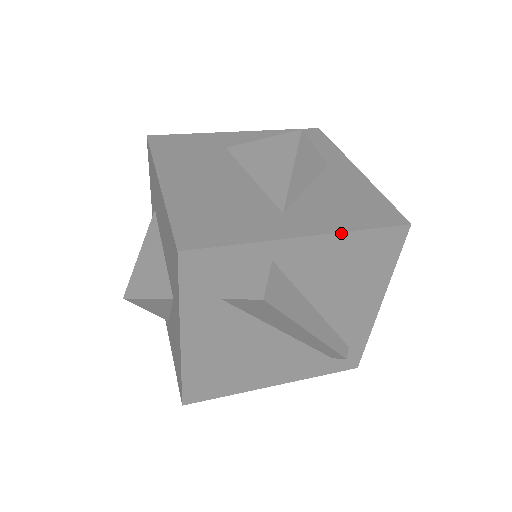
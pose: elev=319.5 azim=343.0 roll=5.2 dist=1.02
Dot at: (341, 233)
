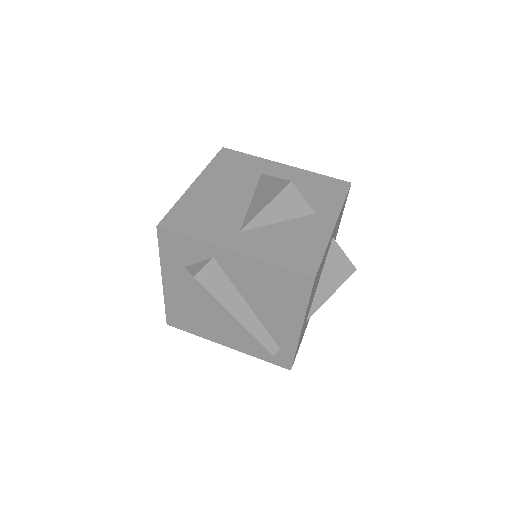
Dot at: (260, 260)
